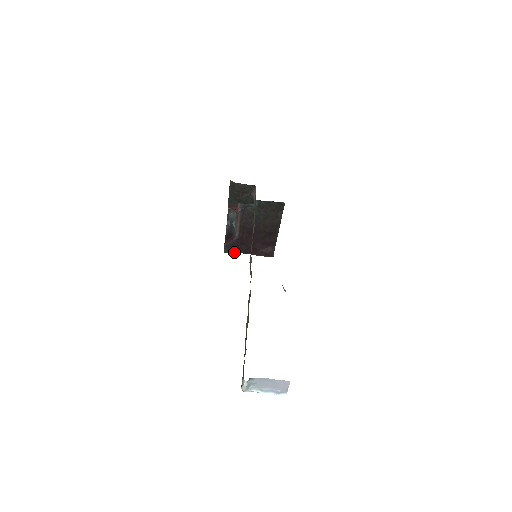
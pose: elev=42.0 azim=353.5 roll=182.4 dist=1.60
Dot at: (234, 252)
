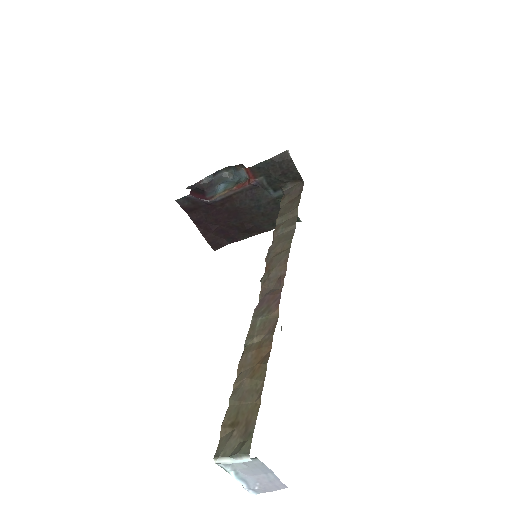
Dot at: (185, 210)
